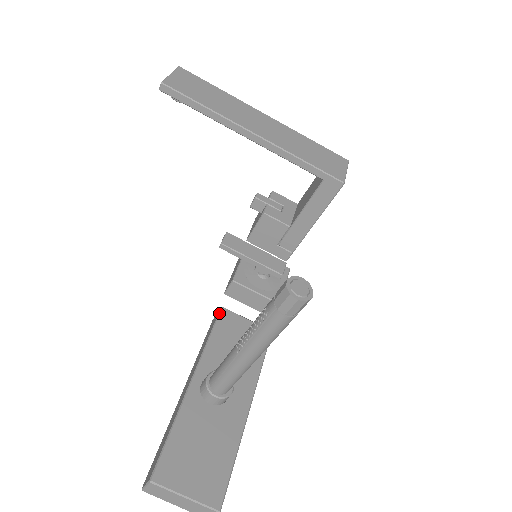
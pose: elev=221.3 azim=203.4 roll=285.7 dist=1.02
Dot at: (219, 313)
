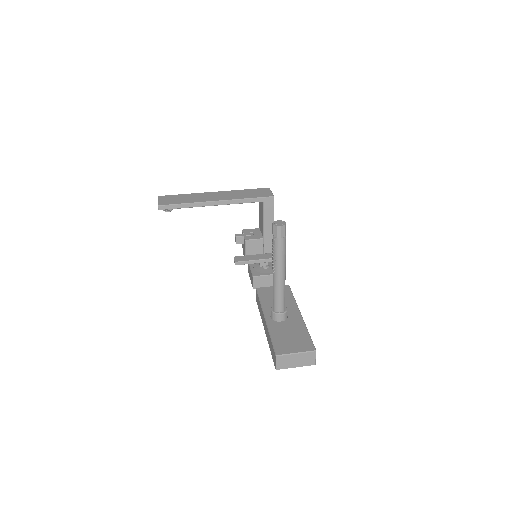
Dot at: (257, 291)
